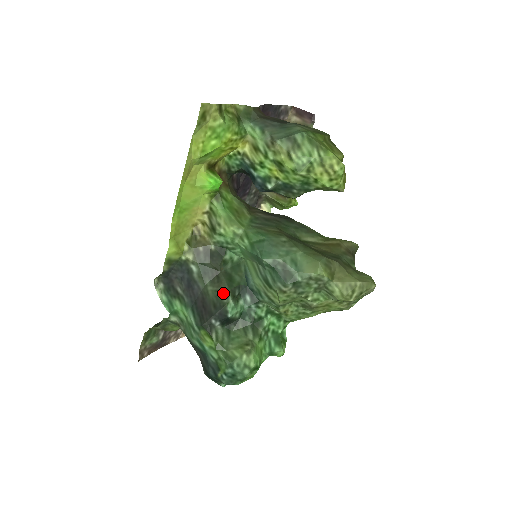
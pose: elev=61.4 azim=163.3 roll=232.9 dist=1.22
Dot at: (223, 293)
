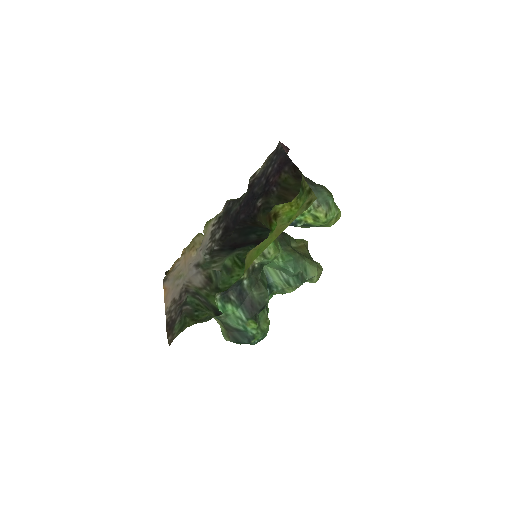
Dot at: (264, 295)
